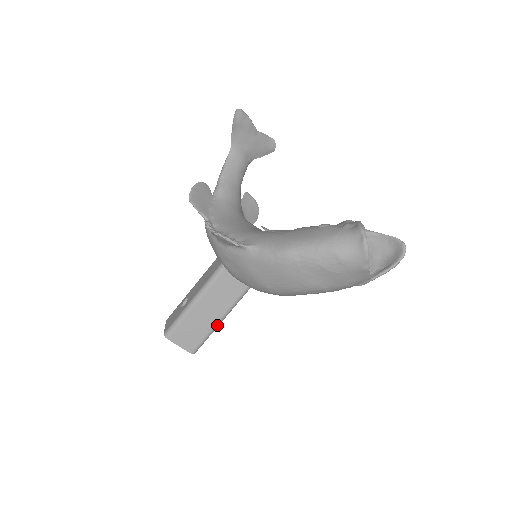
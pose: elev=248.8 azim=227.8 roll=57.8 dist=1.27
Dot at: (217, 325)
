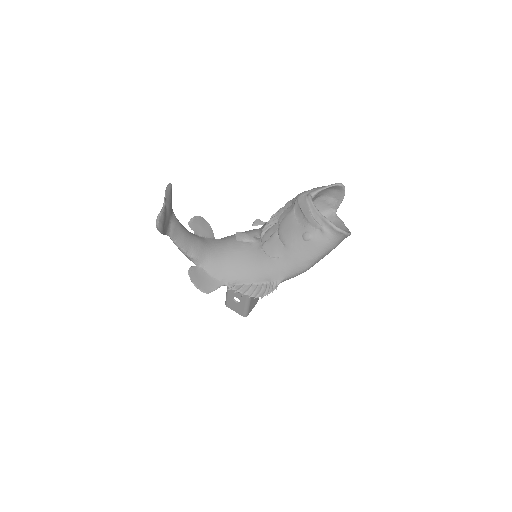
Dot at: occluded
